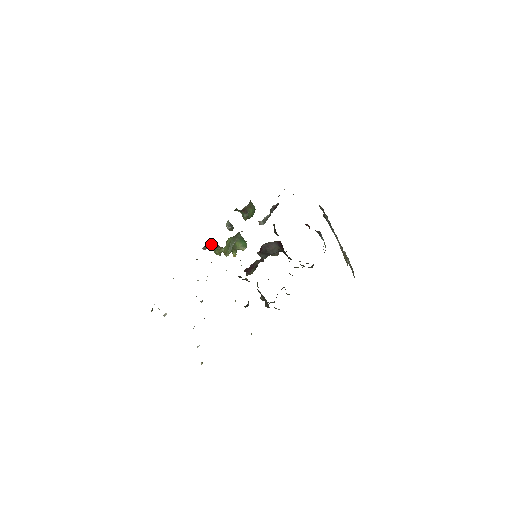
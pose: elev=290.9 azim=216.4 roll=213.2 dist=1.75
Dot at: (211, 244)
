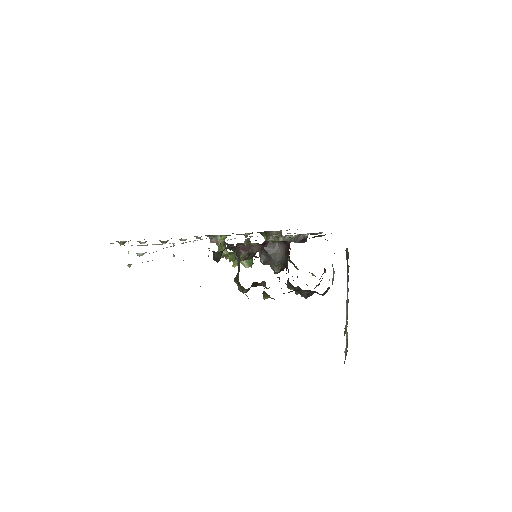
Dot at: (220, 239)
